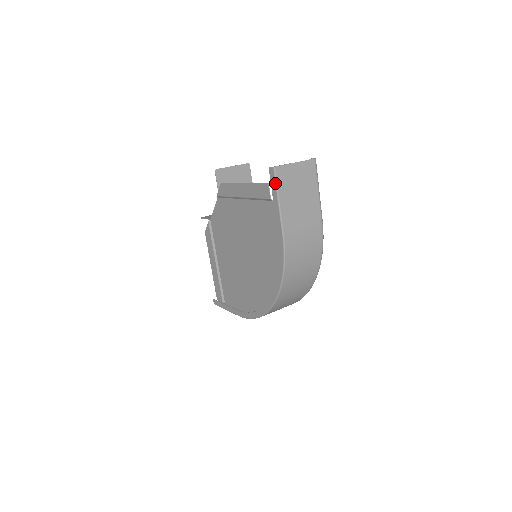
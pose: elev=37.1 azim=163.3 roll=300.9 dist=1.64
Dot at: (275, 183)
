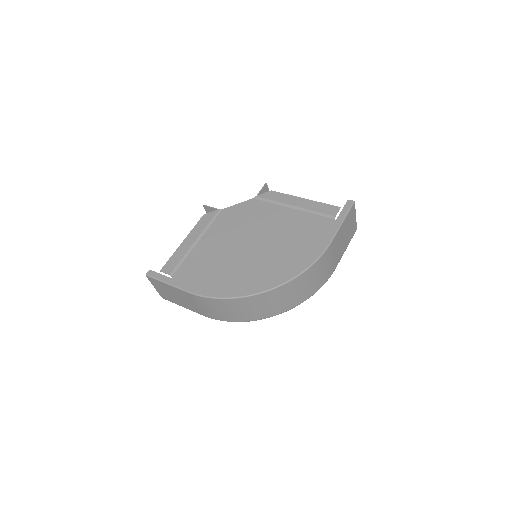
Dot at: (349, 210)
